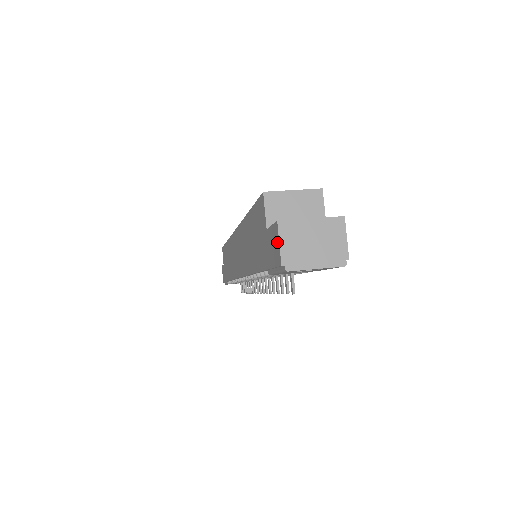
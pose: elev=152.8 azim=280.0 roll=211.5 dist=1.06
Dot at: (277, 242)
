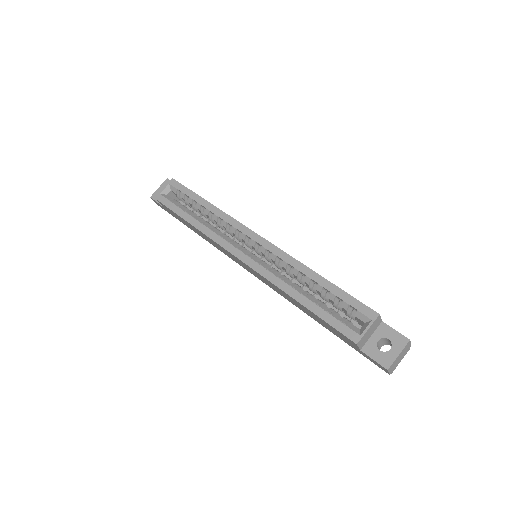
Dot at: (385, 370)
